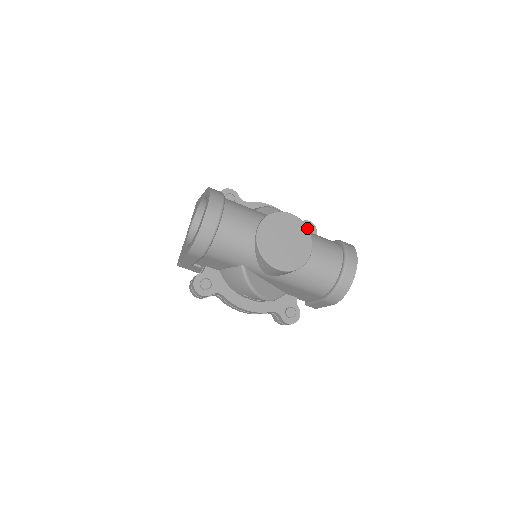
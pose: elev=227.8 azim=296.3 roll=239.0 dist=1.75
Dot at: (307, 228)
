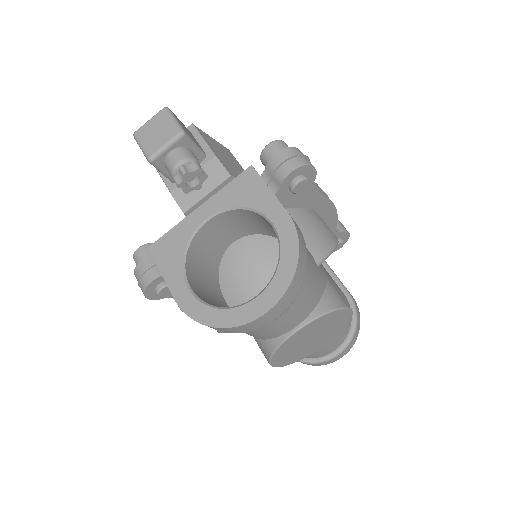
Dot at: occluded
